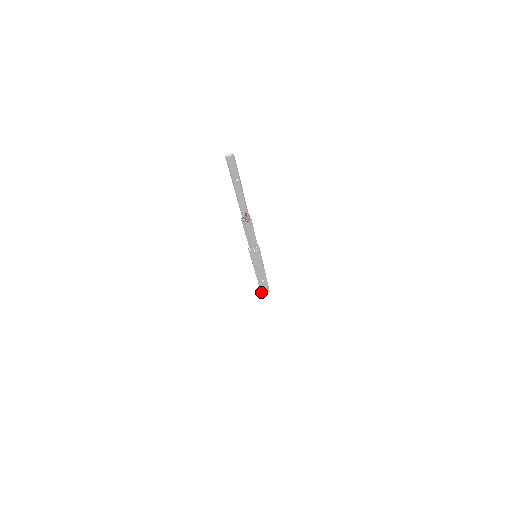
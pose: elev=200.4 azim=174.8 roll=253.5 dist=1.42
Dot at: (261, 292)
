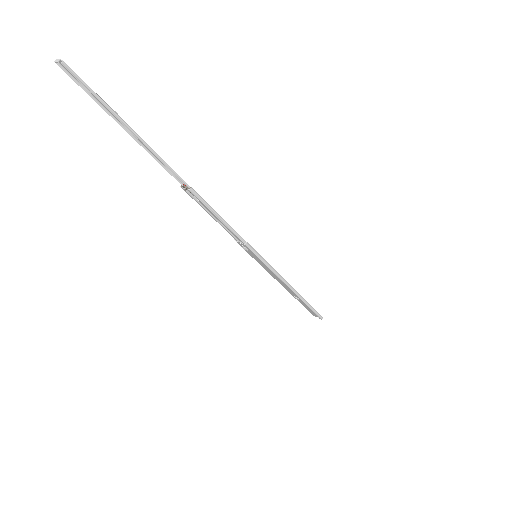
Dot at: (310, 312)
